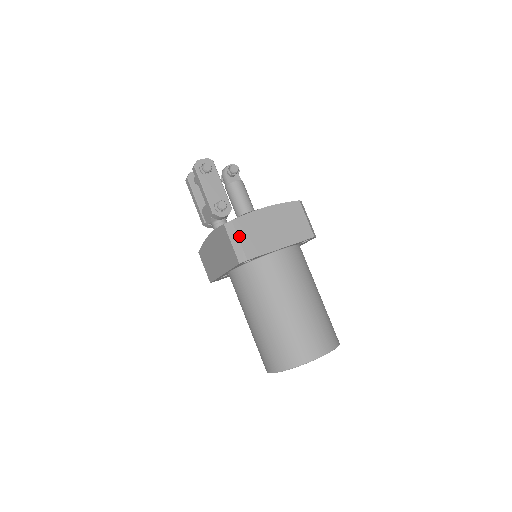
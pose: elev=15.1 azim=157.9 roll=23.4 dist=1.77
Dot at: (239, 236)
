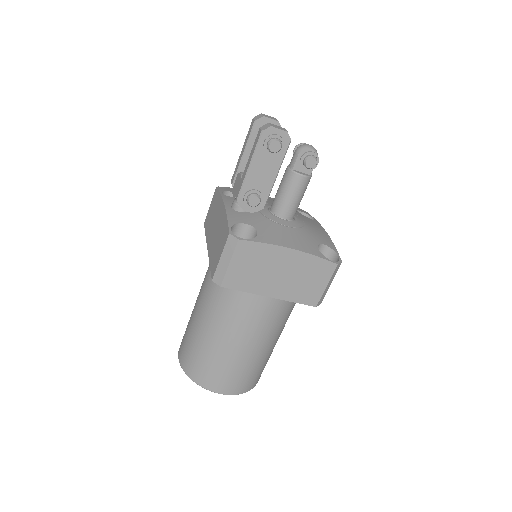
Dot at: (233, 259)
